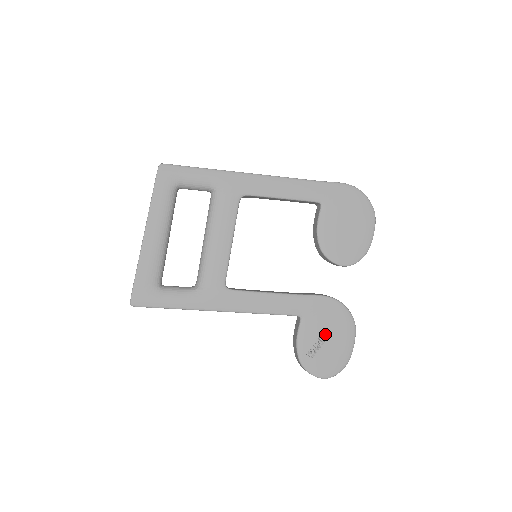
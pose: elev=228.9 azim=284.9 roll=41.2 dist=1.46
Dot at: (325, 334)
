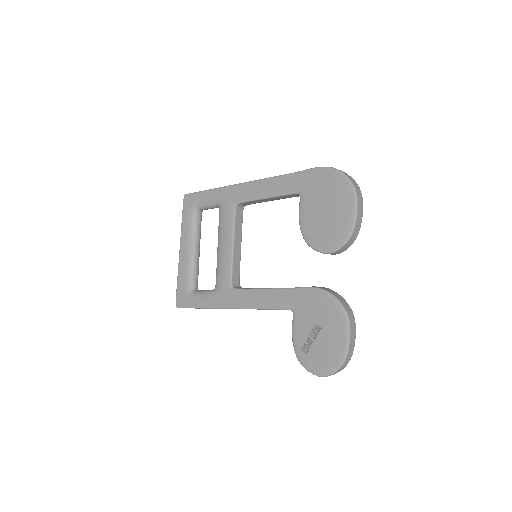
Dot at: (317, 328)
